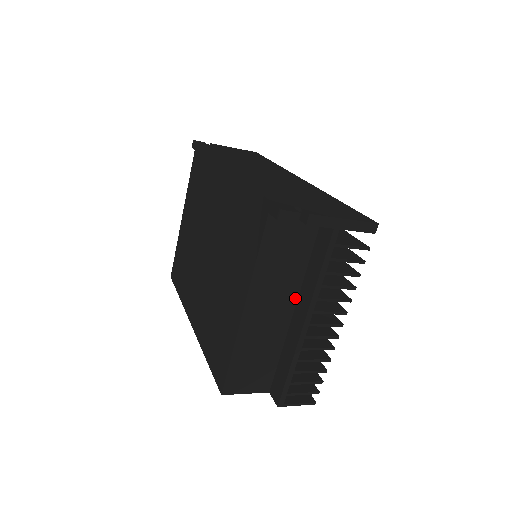
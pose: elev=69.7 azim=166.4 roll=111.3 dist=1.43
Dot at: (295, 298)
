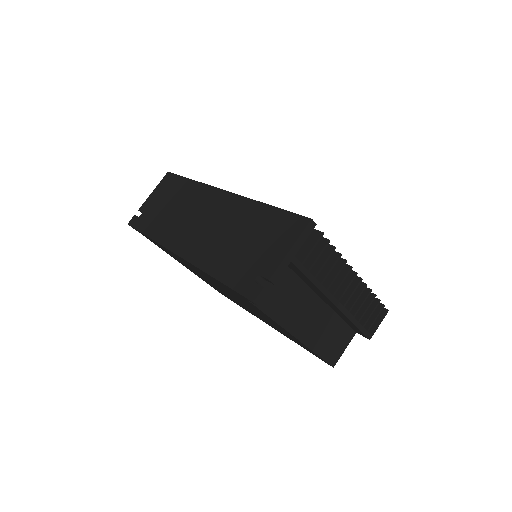
Dot at: (313, 294)
